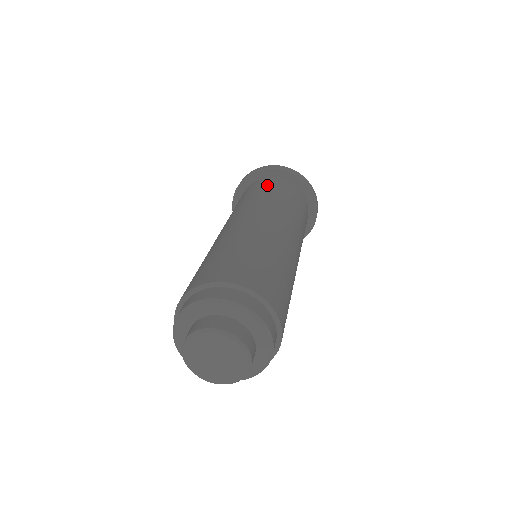
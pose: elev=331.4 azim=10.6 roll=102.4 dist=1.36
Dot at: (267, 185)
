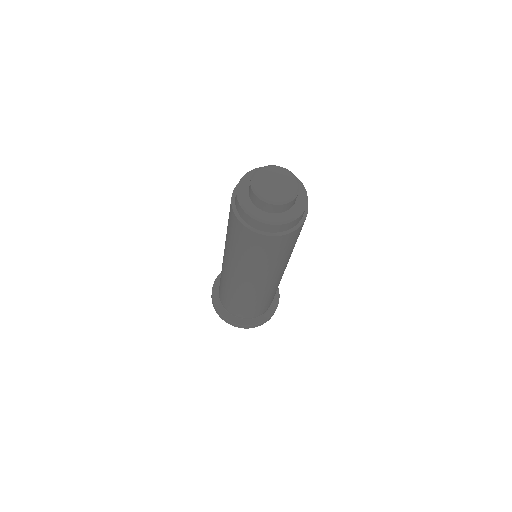
Dot at: occluded
